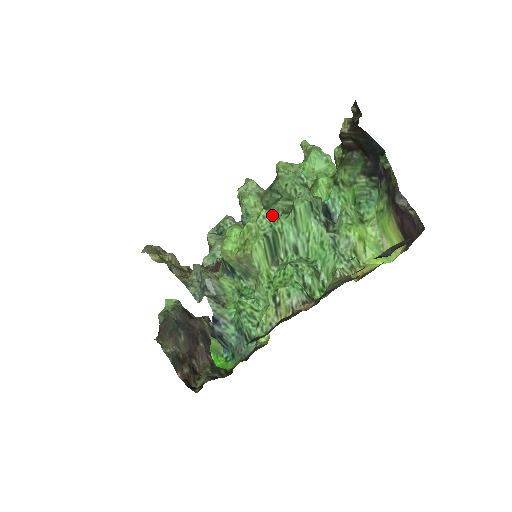
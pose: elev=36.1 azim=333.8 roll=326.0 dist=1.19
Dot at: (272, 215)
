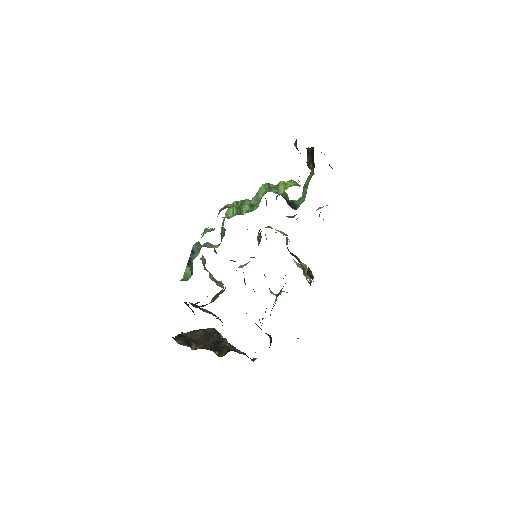
Dot at: occluded
